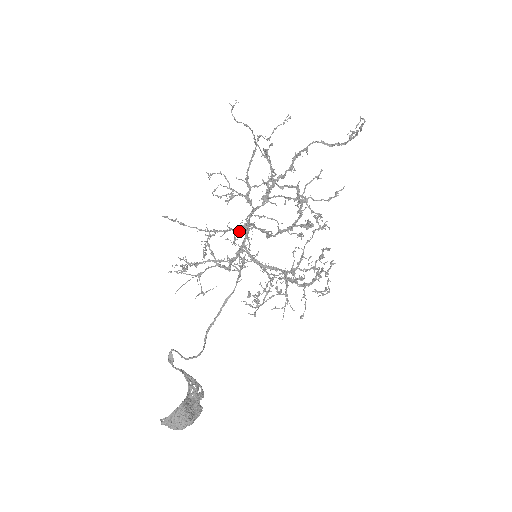
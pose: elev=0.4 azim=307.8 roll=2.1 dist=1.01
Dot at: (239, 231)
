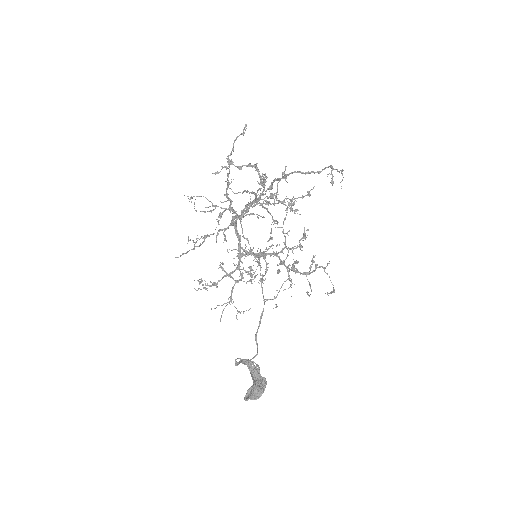
Dot at: (246, 254)
